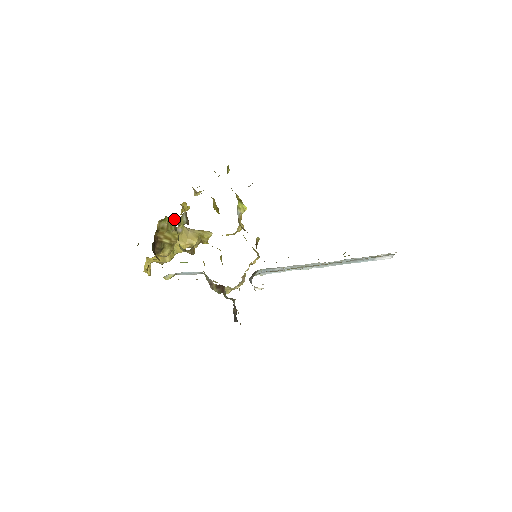
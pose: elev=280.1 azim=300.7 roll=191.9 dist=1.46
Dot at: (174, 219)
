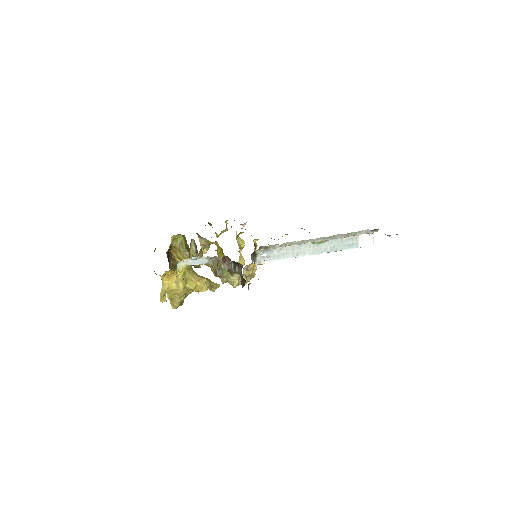
Dot at: (184, 236)
